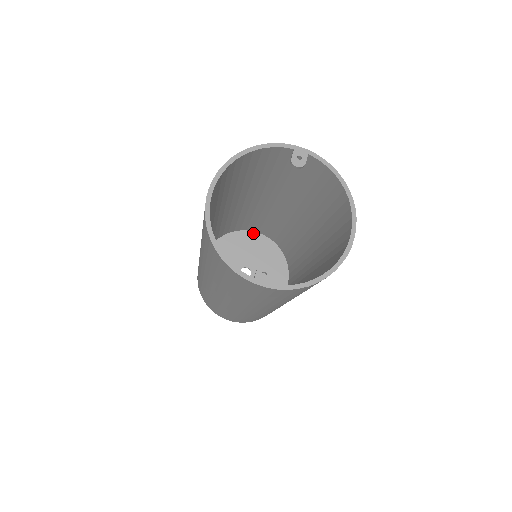
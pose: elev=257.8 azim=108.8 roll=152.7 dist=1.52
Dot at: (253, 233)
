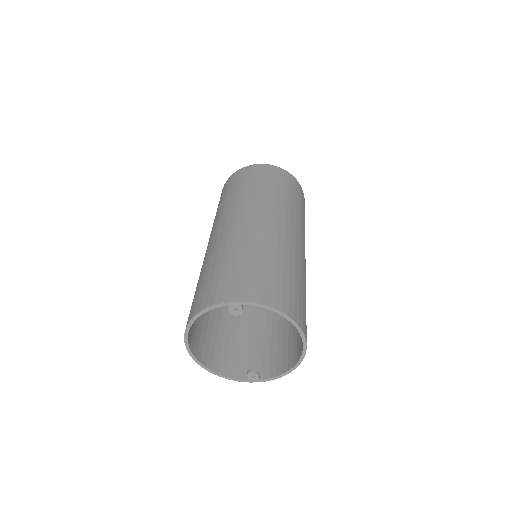
Dot at: occluded
